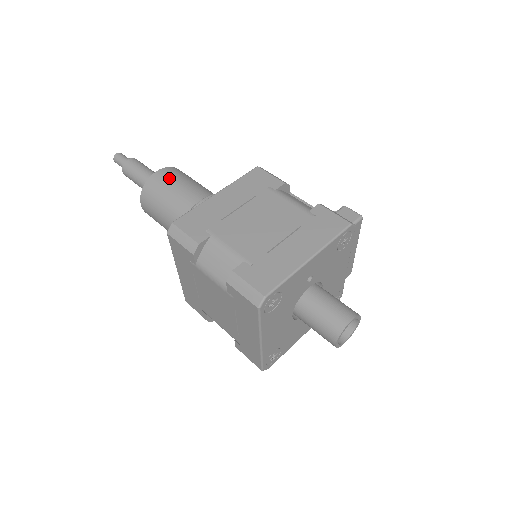
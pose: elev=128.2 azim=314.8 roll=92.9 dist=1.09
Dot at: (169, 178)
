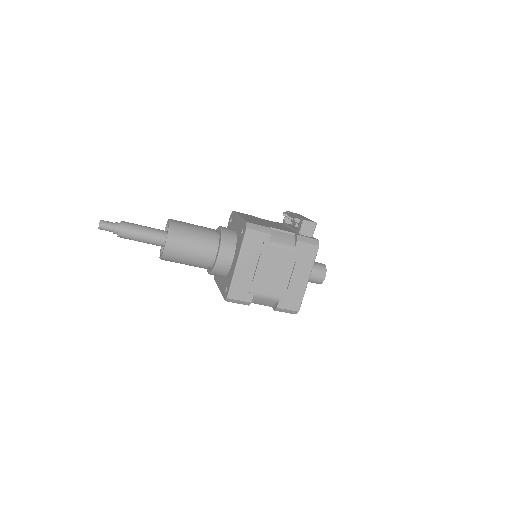
Dot at: (179, 247)
